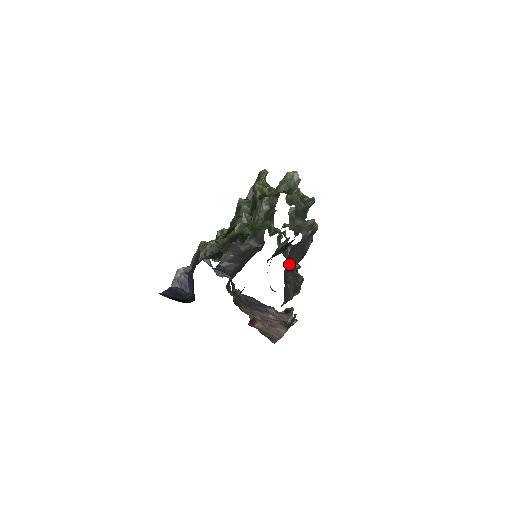
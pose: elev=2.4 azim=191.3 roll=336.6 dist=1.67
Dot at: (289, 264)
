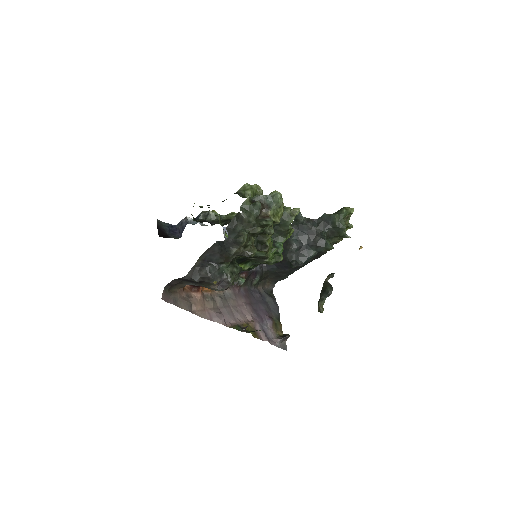
Dot at: (212, 255)
